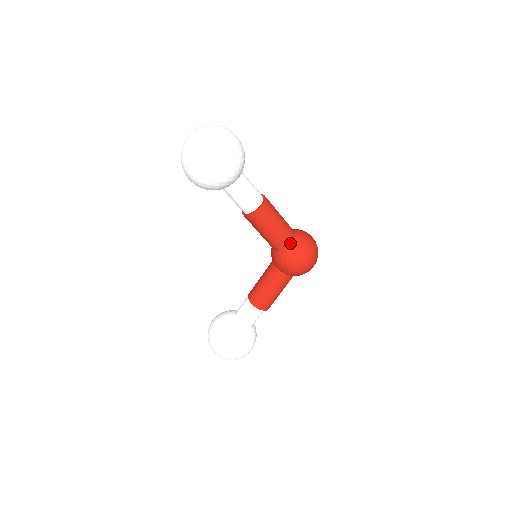
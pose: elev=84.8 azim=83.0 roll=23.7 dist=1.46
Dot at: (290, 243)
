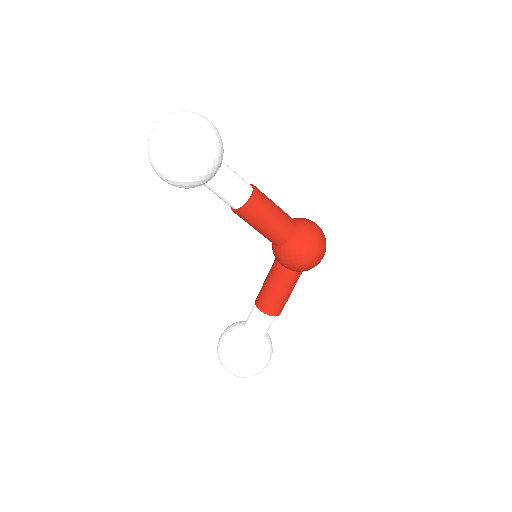
Dot at: (292, 234)
